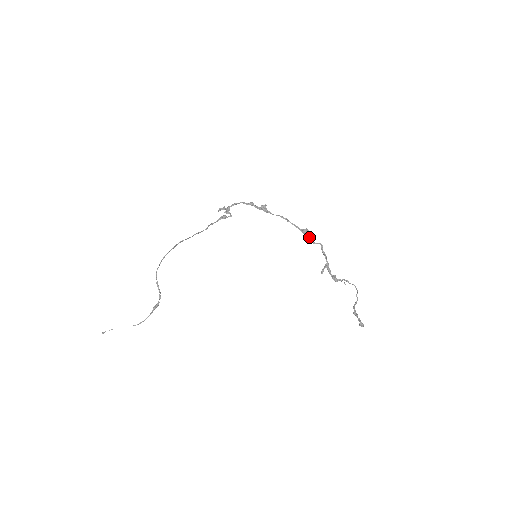
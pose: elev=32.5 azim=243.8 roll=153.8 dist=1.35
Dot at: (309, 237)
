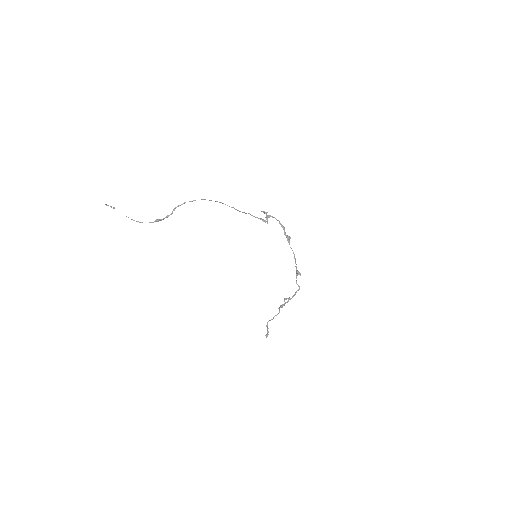
Dot at: occluded
